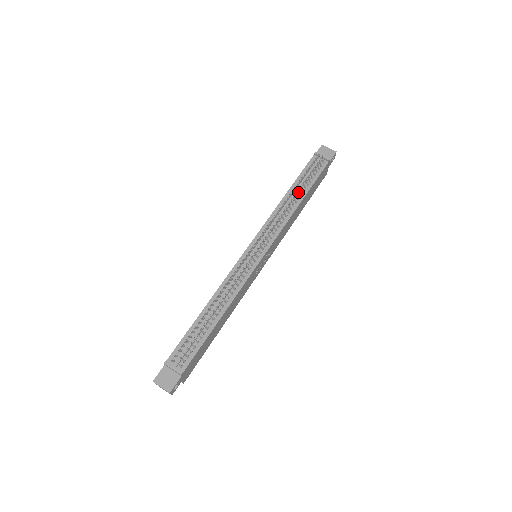
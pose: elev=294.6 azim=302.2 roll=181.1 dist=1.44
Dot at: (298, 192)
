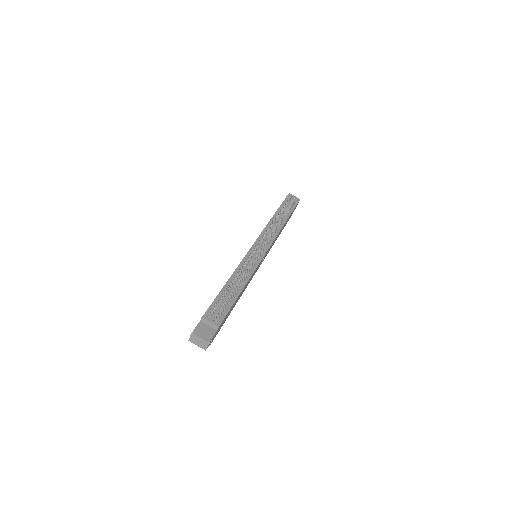
Dot at: (282, 217)
